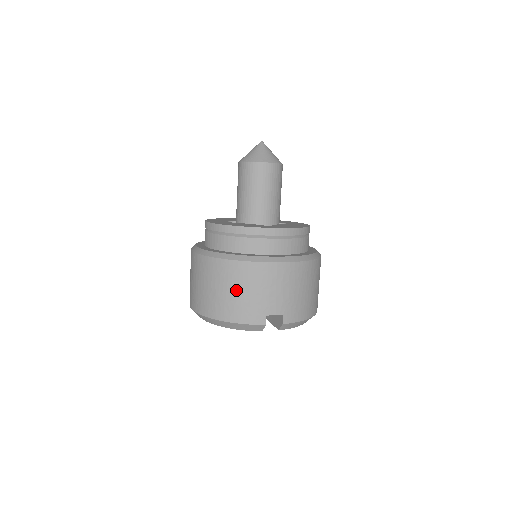
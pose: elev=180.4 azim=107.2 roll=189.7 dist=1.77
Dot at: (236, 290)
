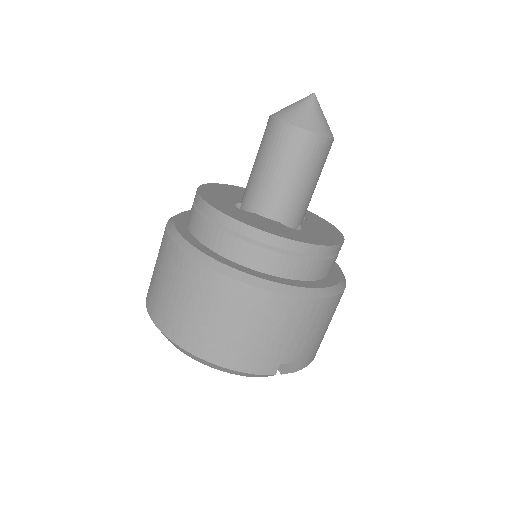
Dot at: (249, 329)
